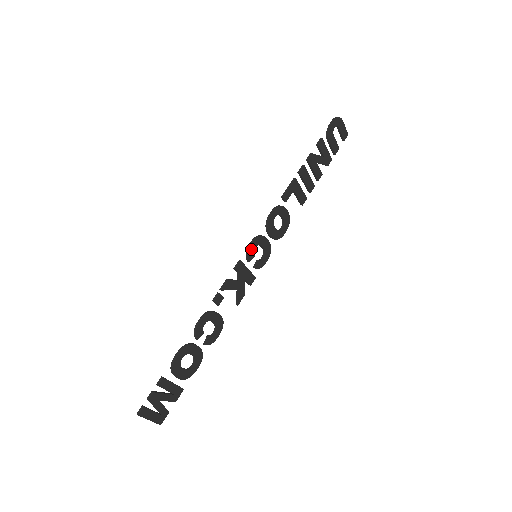
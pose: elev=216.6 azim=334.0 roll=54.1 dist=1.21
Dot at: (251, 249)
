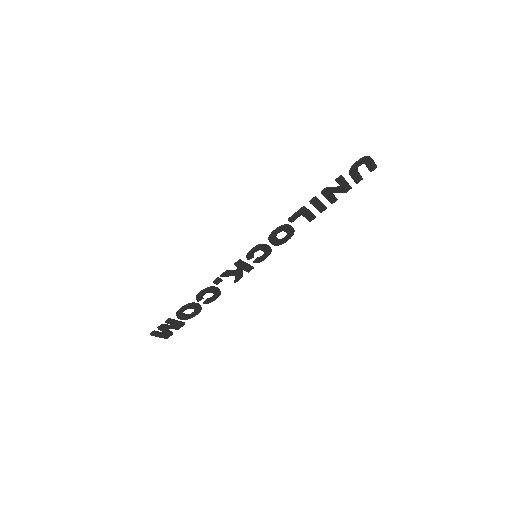
Dot at: (251, 253)
